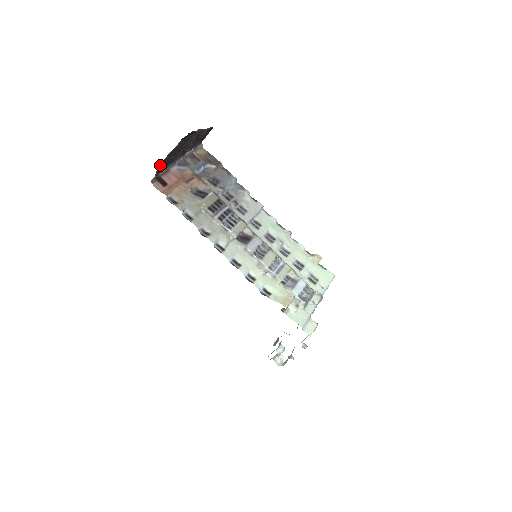
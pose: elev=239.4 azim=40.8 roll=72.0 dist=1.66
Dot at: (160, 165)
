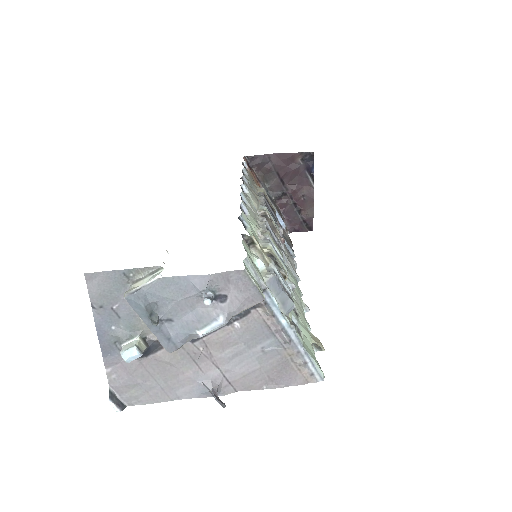
Dot at: (266, 154)
